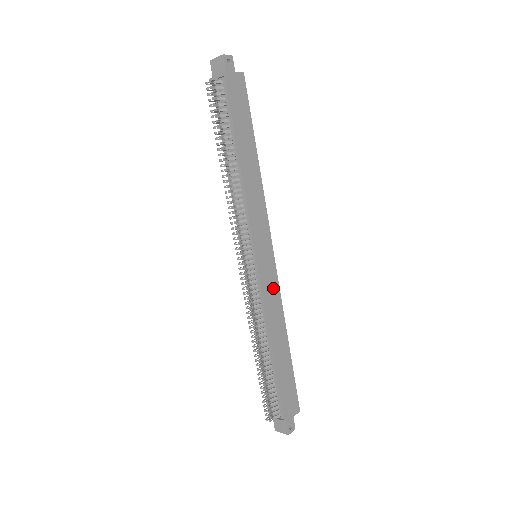
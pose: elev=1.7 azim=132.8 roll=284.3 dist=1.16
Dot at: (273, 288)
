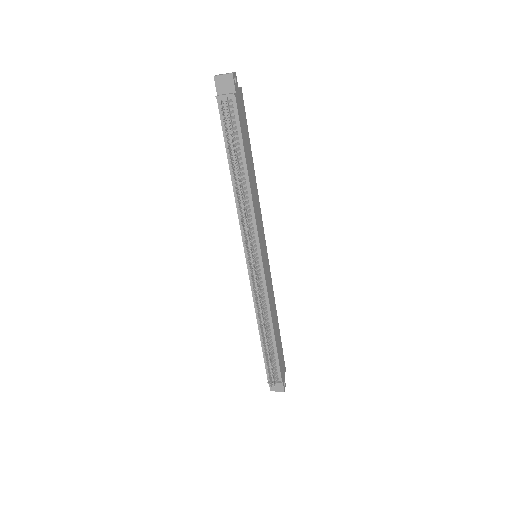
Dot at: (269, 280)
